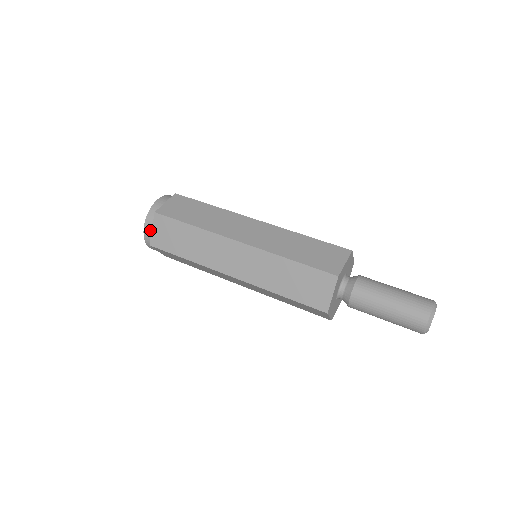
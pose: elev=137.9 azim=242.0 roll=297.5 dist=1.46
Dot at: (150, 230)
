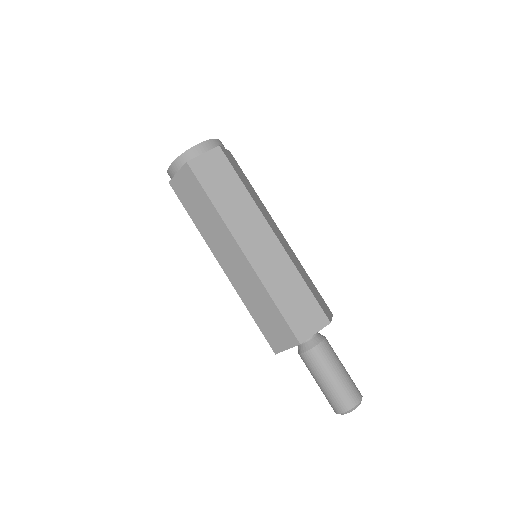
Dot at: occluded
